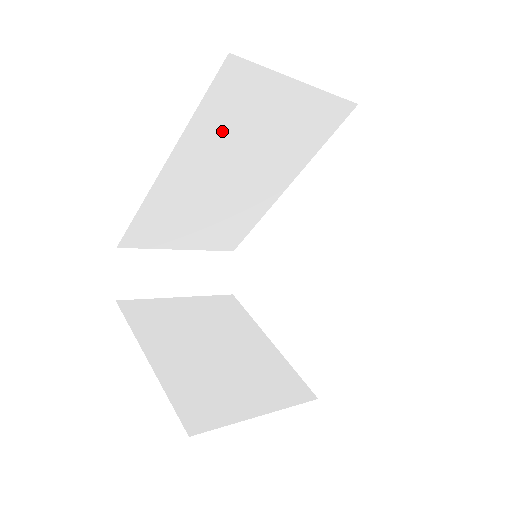
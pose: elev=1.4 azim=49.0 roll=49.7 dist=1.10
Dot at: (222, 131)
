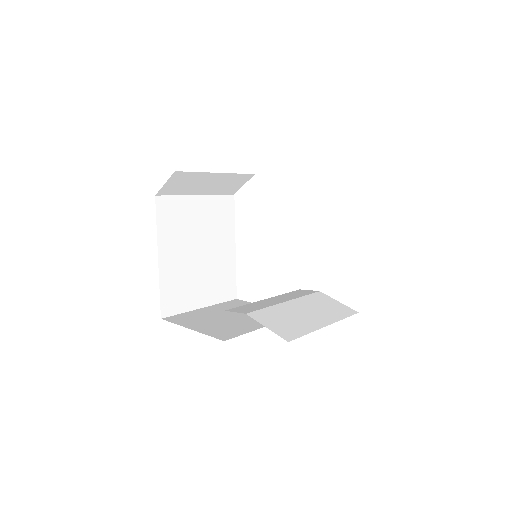
Dot at: occluded
